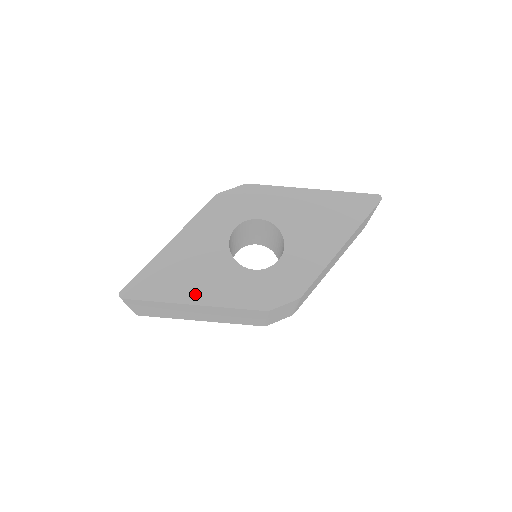
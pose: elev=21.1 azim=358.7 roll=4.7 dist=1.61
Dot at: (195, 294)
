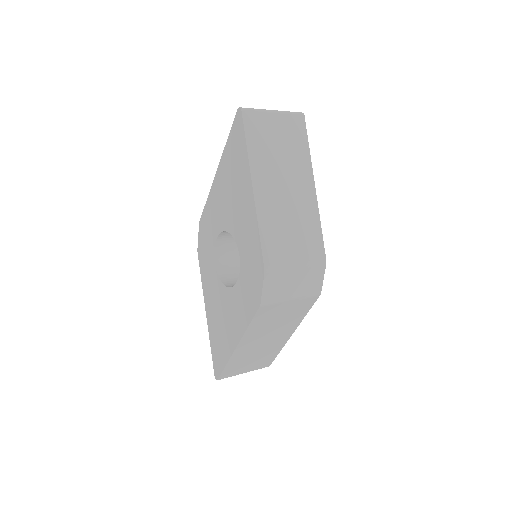
Dot at: (232, 338)
